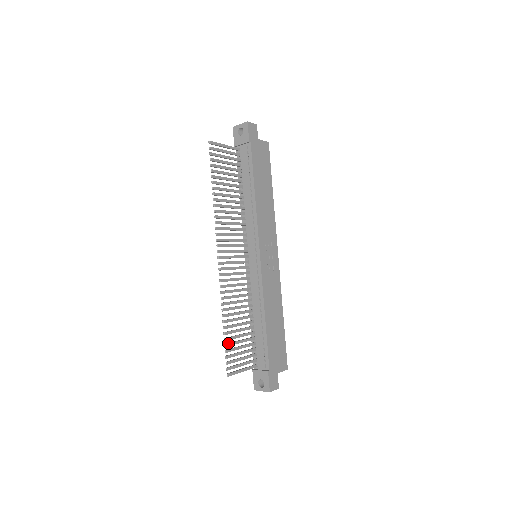
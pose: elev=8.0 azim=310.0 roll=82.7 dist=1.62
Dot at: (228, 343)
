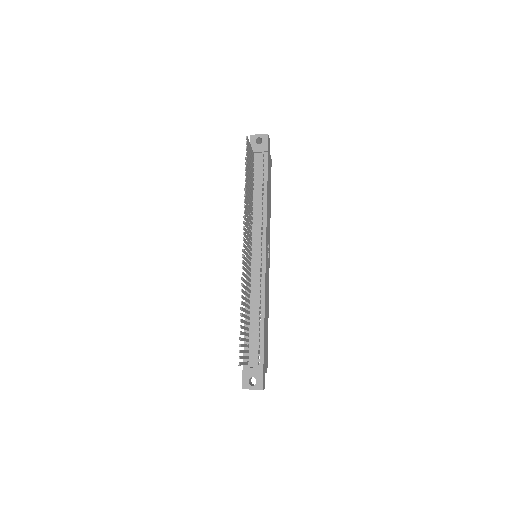
Dot at: occluded
